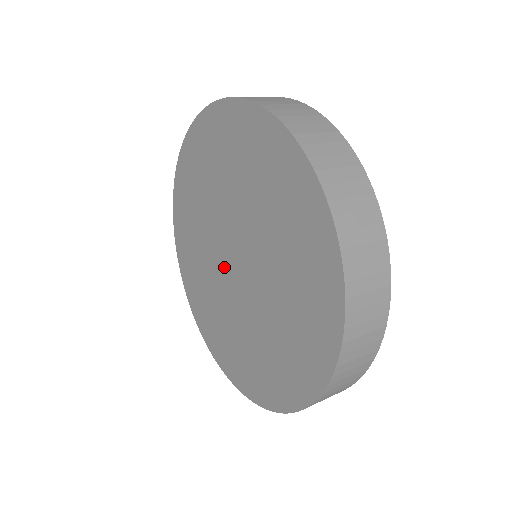
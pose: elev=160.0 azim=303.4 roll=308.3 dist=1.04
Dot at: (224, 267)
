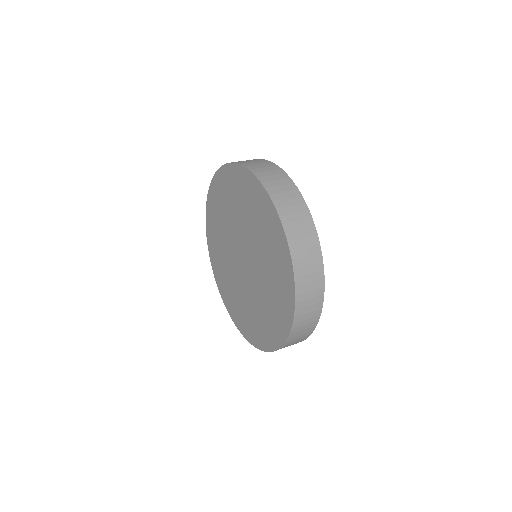
Dot at: (242, 274)
